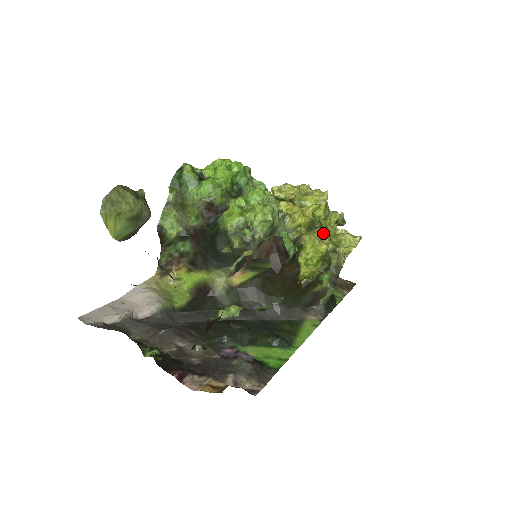
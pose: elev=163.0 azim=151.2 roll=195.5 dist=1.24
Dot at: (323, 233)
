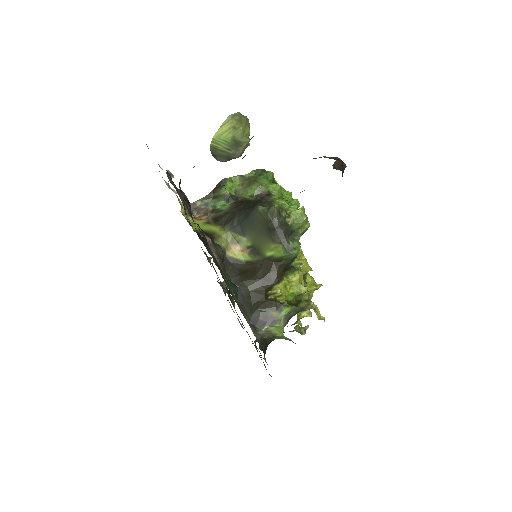
Dot at: occluded
